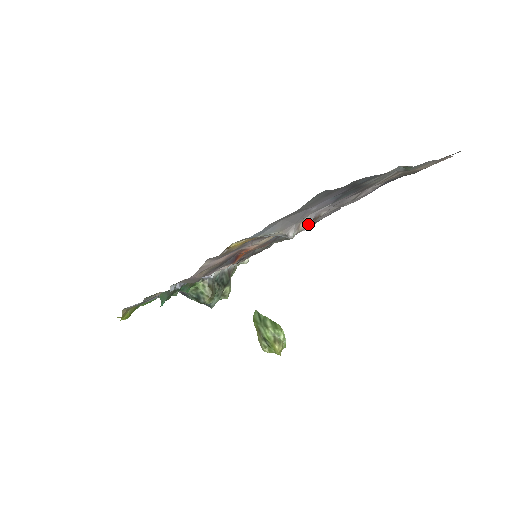
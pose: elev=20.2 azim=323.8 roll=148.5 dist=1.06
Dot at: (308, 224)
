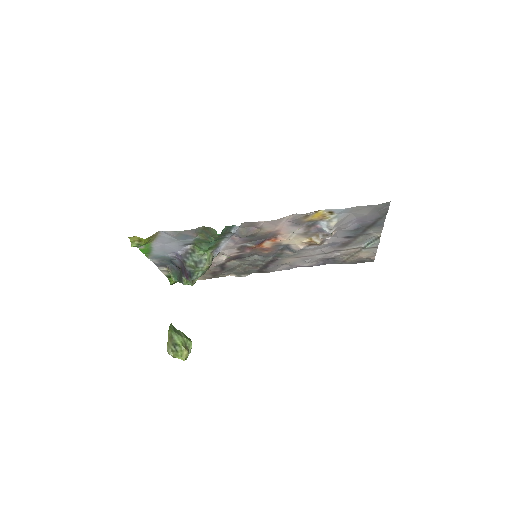
Dot at: (333, 235)
